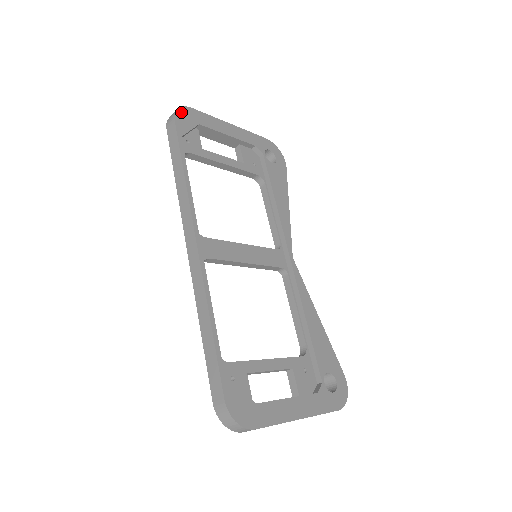
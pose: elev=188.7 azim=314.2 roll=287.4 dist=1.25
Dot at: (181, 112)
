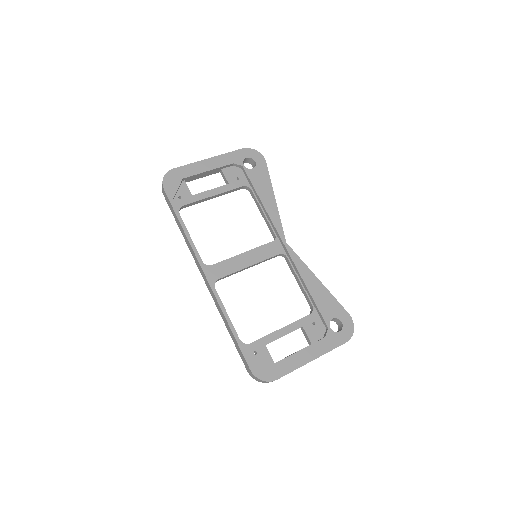
Dot at: (167, 179)
